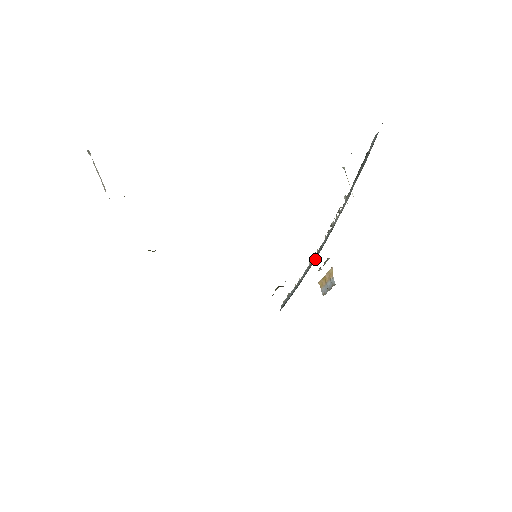
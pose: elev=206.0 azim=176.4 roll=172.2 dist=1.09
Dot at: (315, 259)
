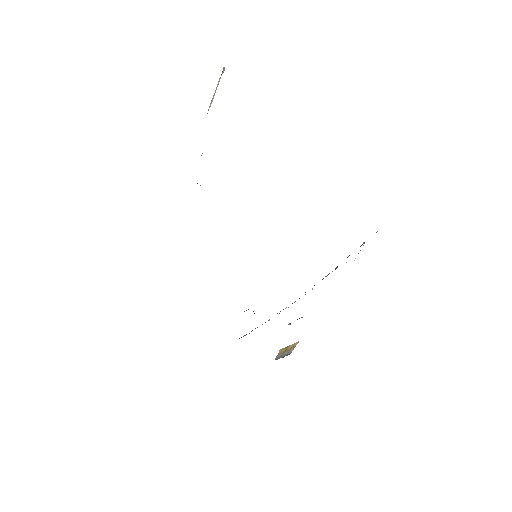
Dot at: occluded
